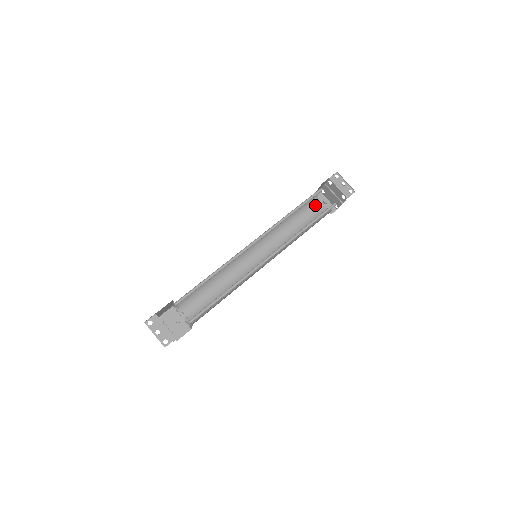
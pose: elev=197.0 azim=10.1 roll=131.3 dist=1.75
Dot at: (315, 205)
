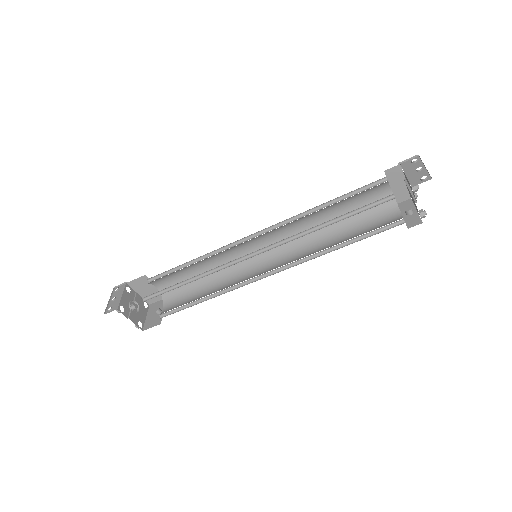
Dot at: (388, 214)
